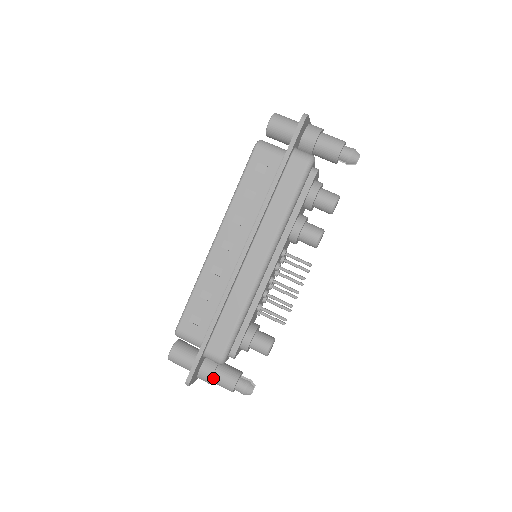
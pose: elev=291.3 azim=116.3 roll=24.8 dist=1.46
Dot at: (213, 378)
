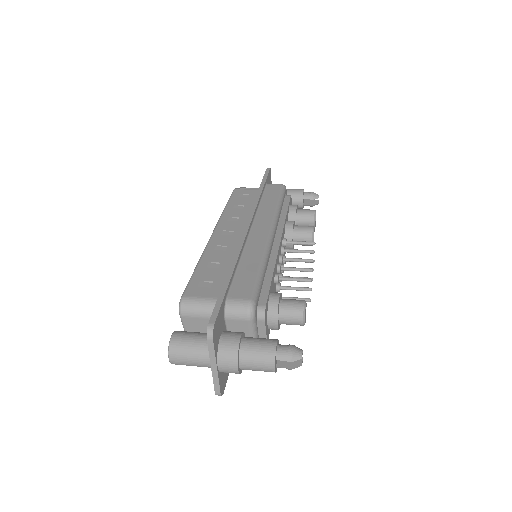
Dot at: (242, 346)
